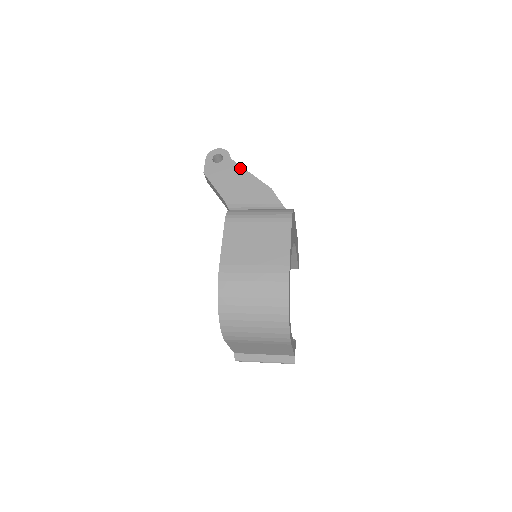
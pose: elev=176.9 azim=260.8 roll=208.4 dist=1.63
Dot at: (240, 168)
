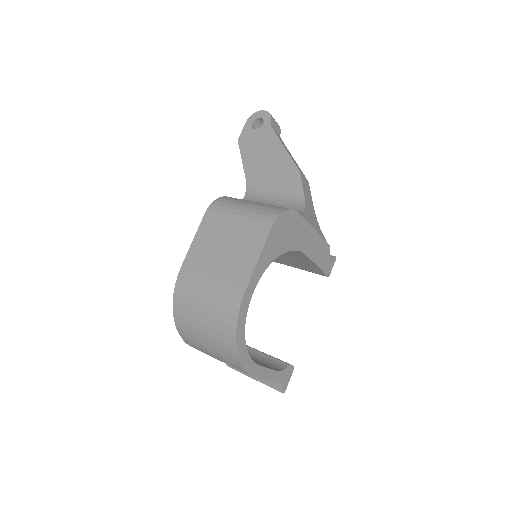
Dot at: (276, 139)
